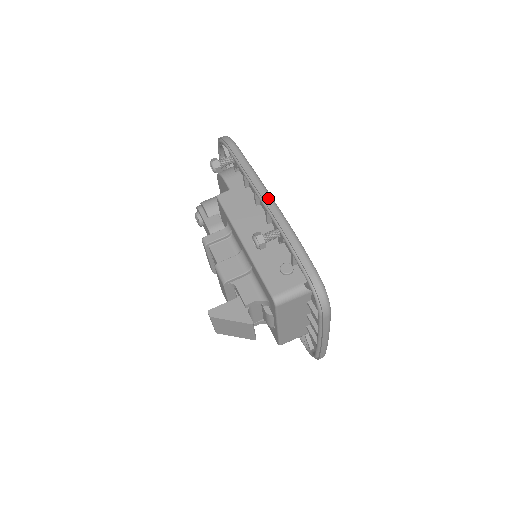
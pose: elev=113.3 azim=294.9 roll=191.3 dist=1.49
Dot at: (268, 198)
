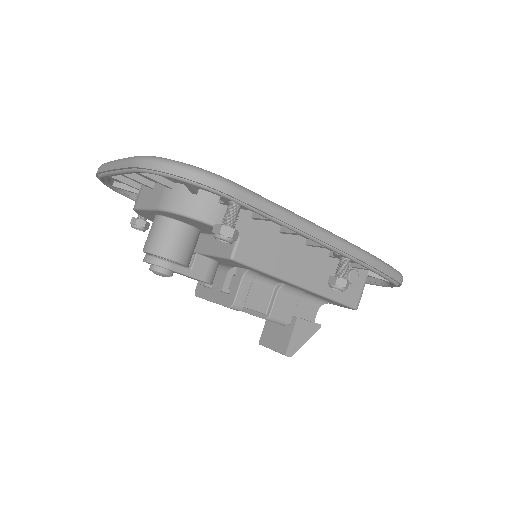
Dot at: (338, 242)
